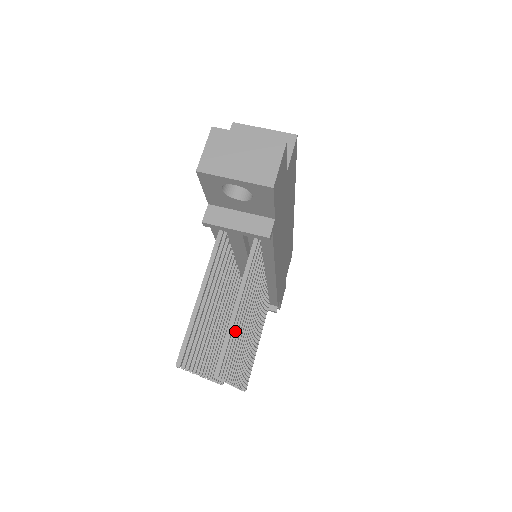
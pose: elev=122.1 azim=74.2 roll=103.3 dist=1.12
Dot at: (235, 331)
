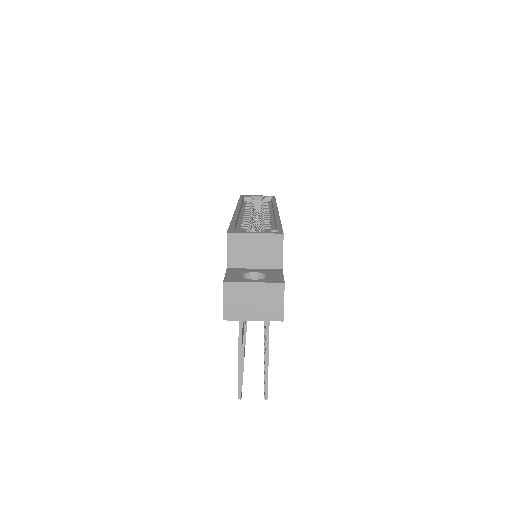
Dot at: occluded
